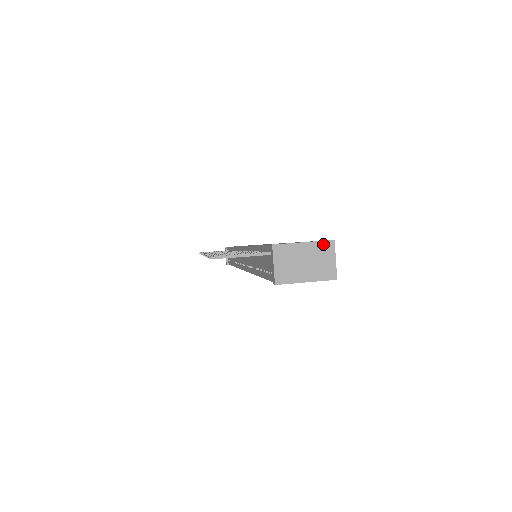
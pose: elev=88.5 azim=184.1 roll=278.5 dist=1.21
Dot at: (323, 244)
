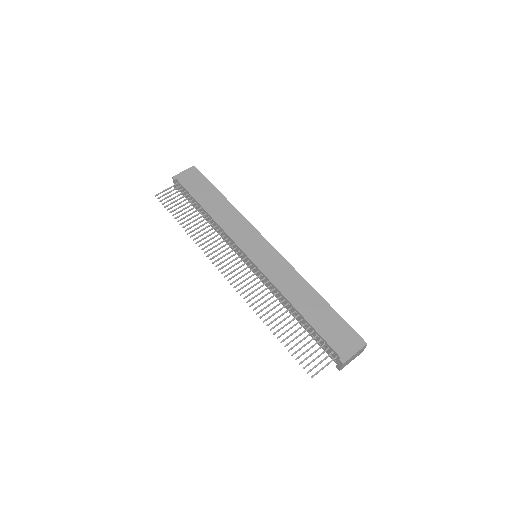
Dot at: (363, 348)
